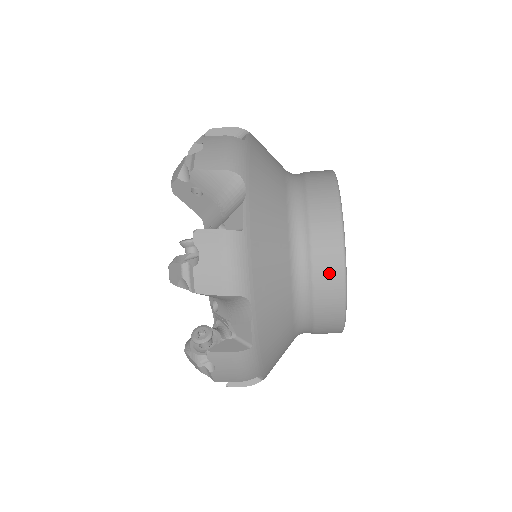
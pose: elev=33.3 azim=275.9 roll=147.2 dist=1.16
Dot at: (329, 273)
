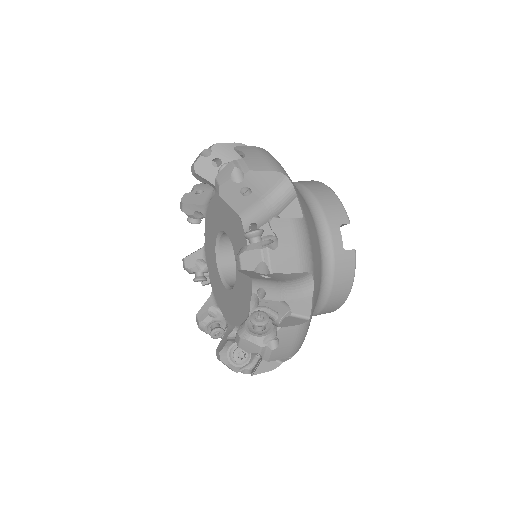
Dot at: occluded
